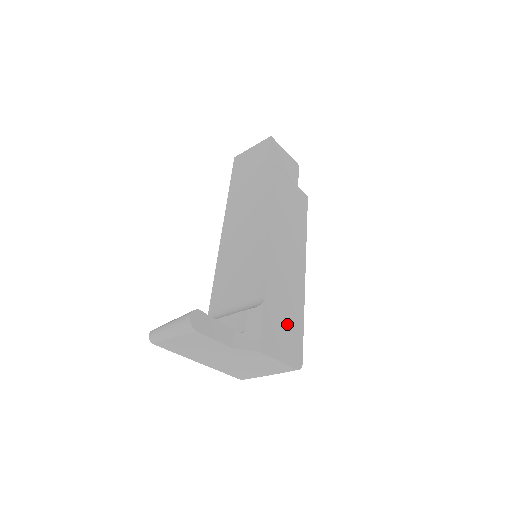
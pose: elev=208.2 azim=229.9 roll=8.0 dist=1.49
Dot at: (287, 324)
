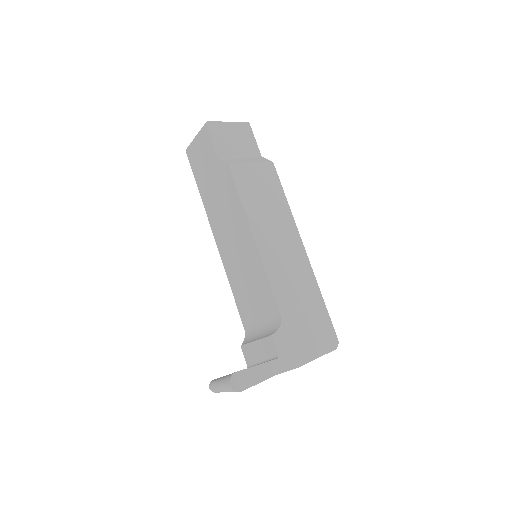
Dot at: (310, 319)
